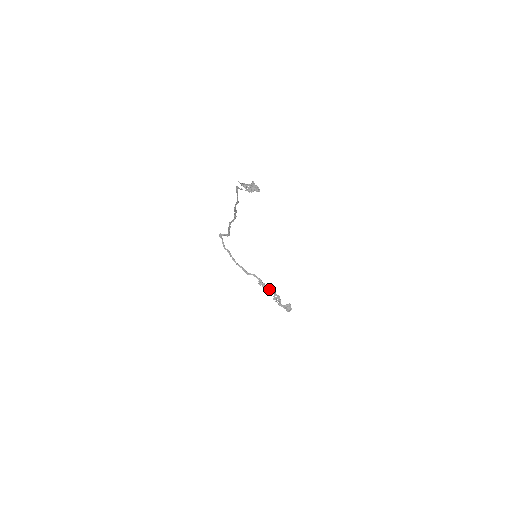
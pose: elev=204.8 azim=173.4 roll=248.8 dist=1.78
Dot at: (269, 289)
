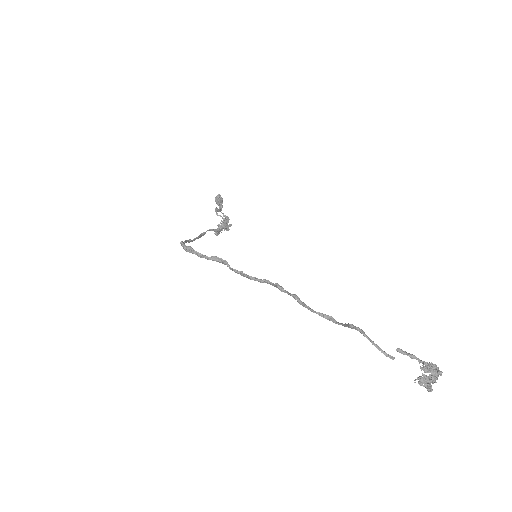
Dot at: (226, 229)
